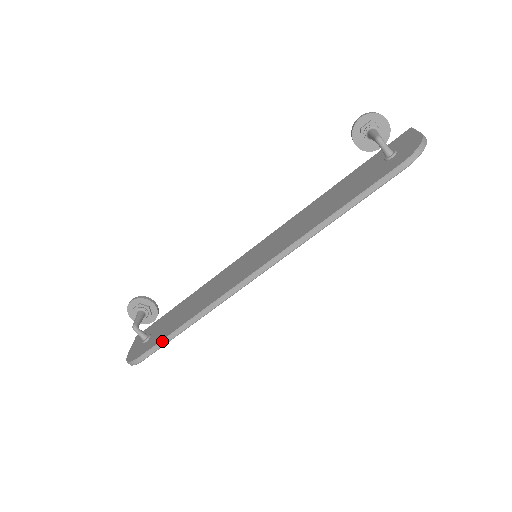
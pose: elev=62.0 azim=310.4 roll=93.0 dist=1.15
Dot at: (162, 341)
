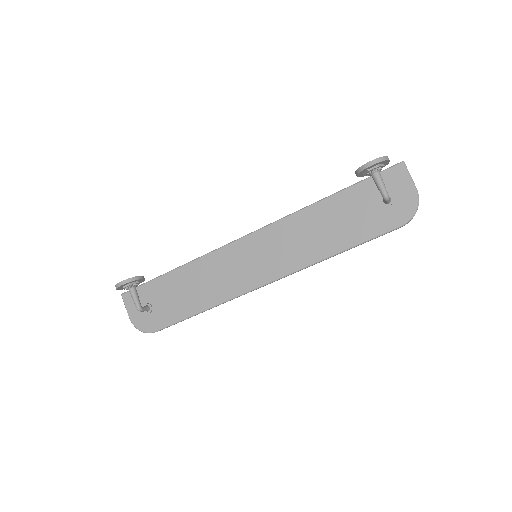
Dot at: occluded
